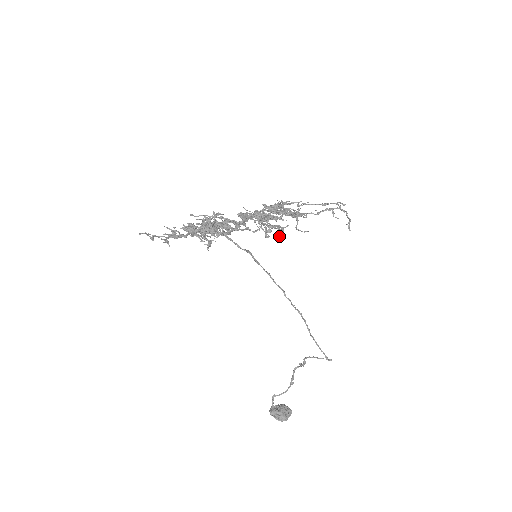
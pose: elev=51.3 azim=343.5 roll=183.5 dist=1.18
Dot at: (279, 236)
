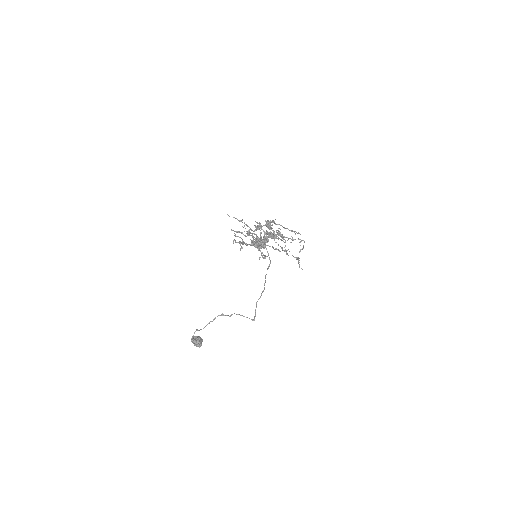
Dot at: occluded
